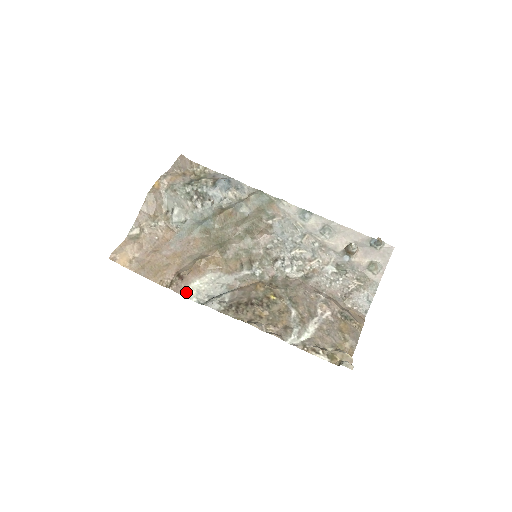
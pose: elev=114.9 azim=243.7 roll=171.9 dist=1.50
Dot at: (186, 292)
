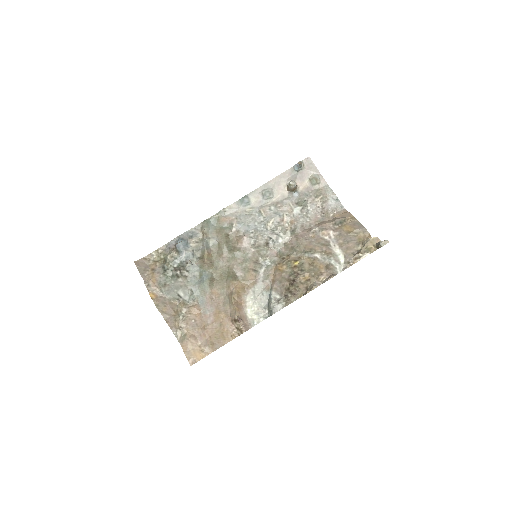
Dot at: (252, 323)
